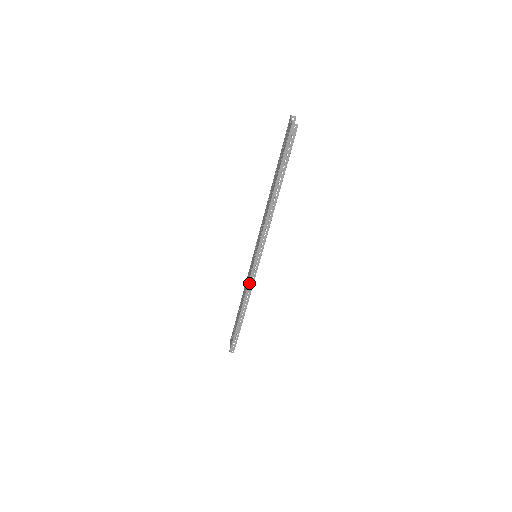
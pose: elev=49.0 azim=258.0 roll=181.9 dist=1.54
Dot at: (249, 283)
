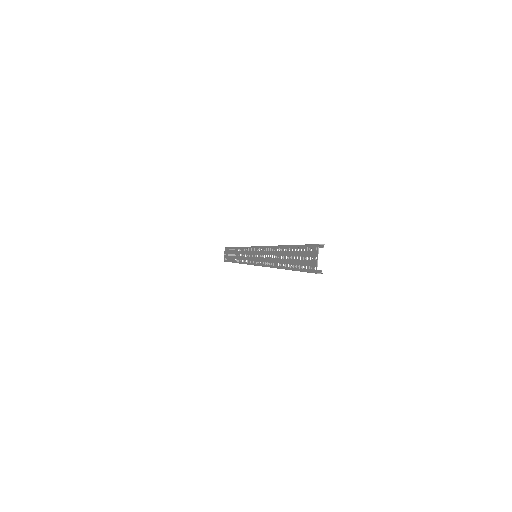
Dot at: occluded
